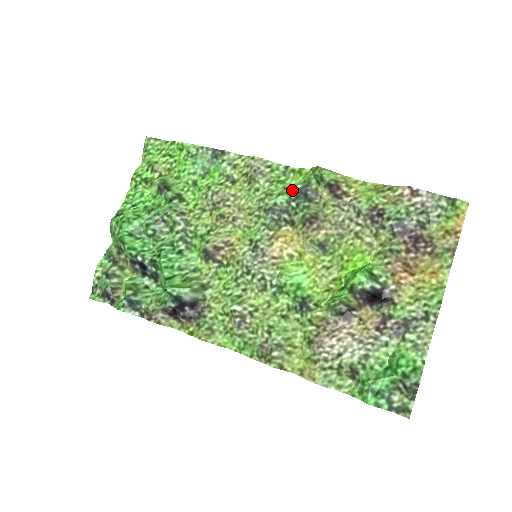
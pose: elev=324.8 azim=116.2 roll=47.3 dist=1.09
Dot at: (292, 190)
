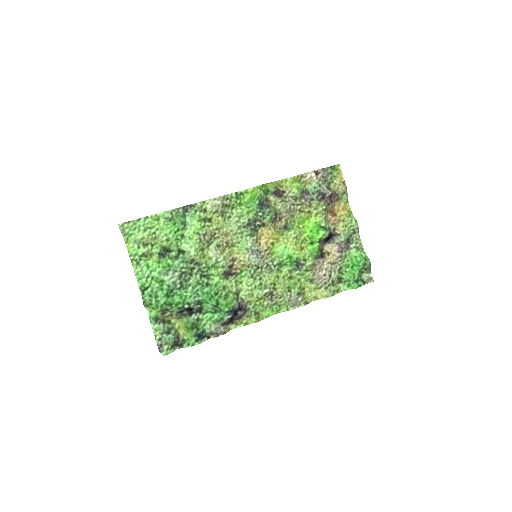
Dot at: (255, 206)
